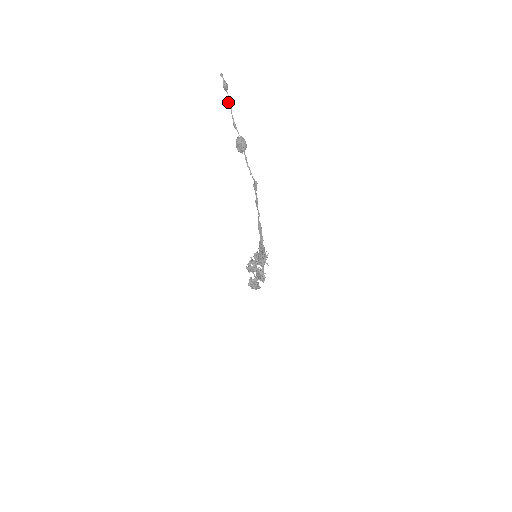
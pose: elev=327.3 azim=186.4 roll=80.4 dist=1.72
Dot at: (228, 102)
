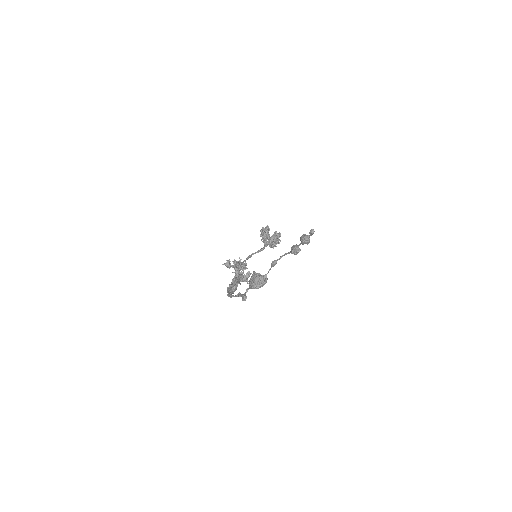
Dot at: (292, 247)
